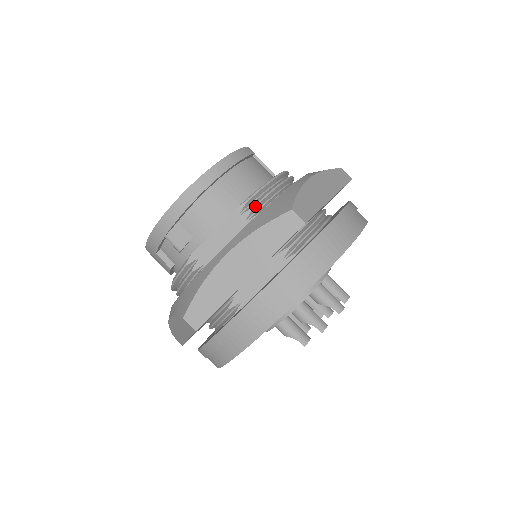
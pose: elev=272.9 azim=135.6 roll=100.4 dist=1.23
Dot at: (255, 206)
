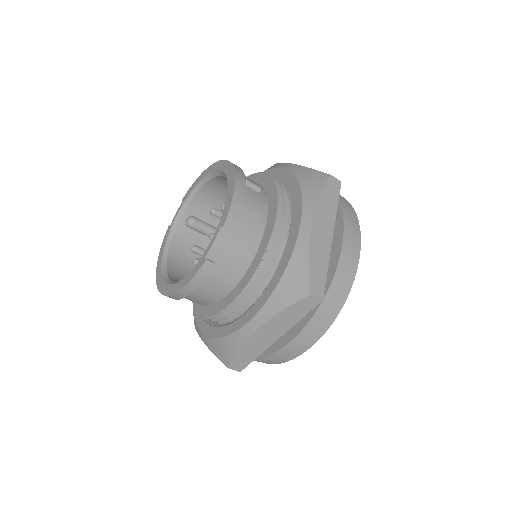
Dot at: occluded
